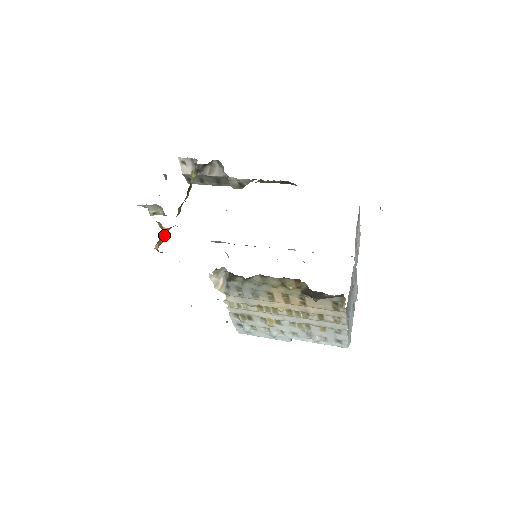
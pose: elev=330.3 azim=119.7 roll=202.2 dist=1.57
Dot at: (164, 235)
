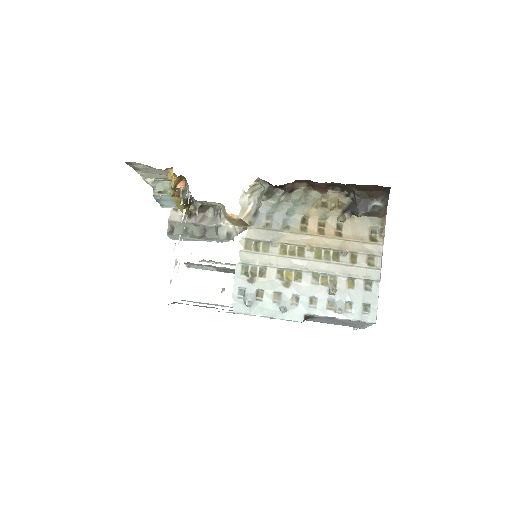
Dot at: (176, 193)
